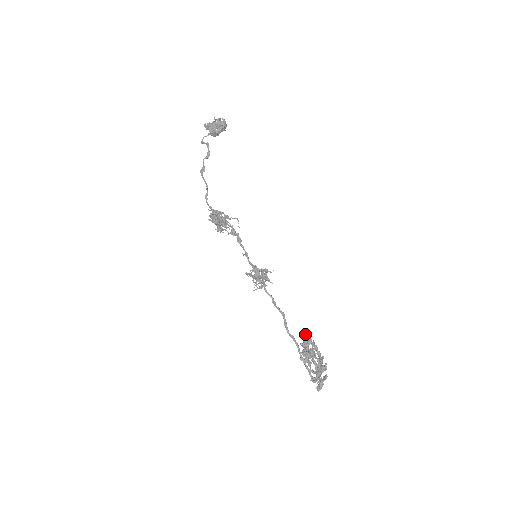
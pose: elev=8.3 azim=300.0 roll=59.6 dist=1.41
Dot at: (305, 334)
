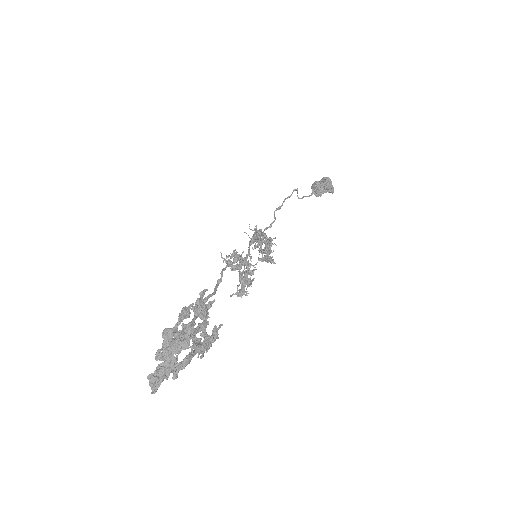
Dot at: (200, 293)
